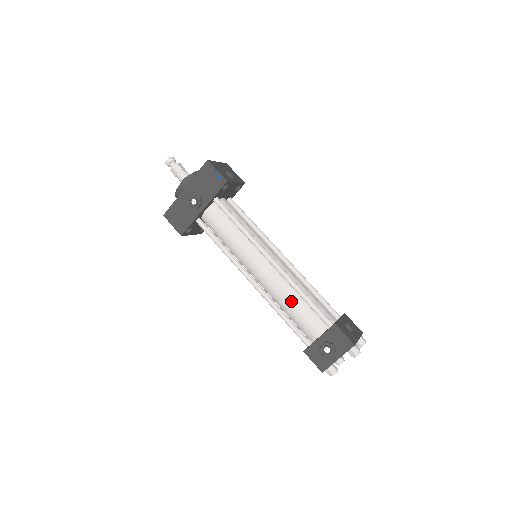
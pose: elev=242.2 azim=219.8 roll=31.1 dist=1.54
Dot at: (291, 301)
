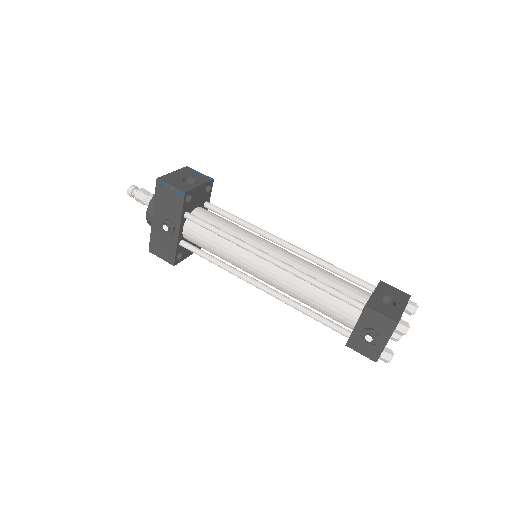
Dot at: (309, 295)
